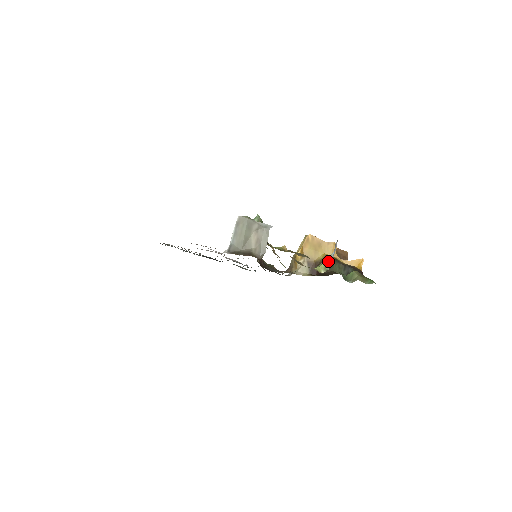
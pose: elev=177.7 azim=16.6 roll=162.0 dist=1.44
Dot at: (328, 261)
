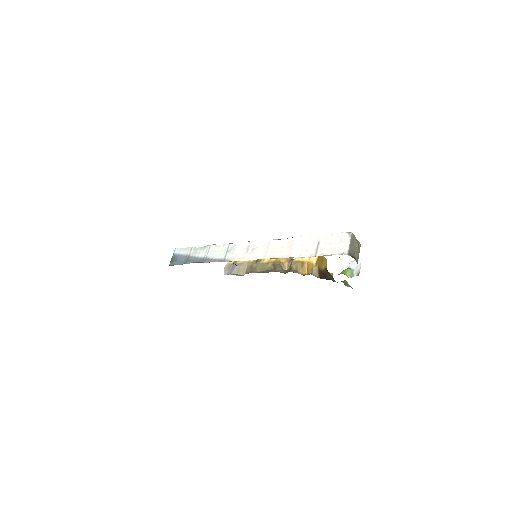
Dot at: (351, 271)
